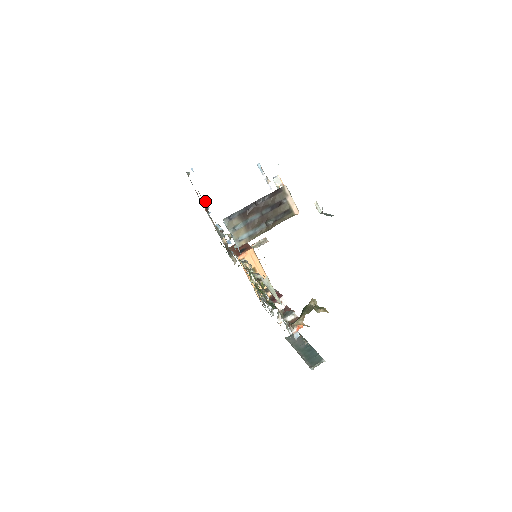
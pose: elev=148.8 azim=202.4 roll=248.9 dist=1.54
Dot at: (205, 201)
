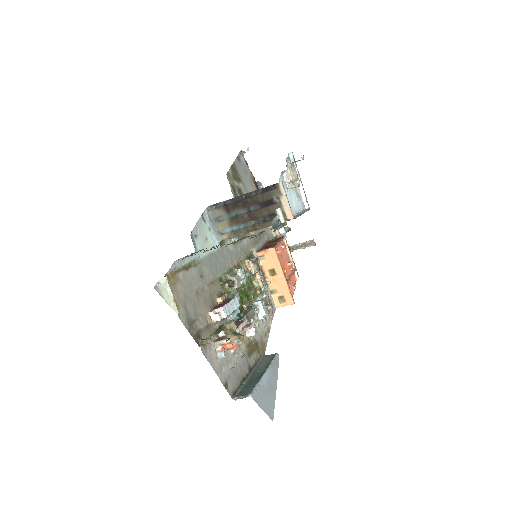
Dot at: (262, 186)
